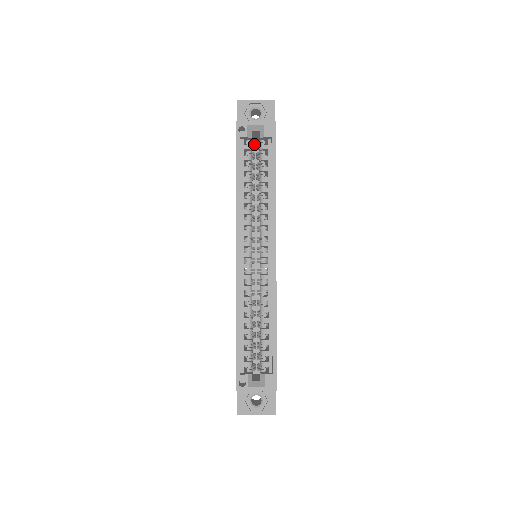
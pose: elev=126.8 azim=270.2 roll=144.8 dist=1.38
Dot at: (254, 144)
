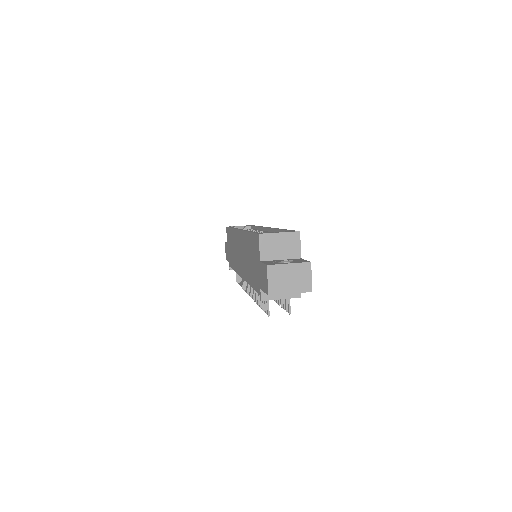
Dot at: occluded
